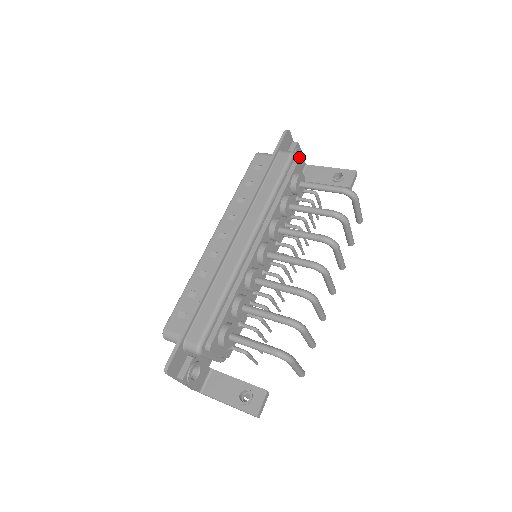
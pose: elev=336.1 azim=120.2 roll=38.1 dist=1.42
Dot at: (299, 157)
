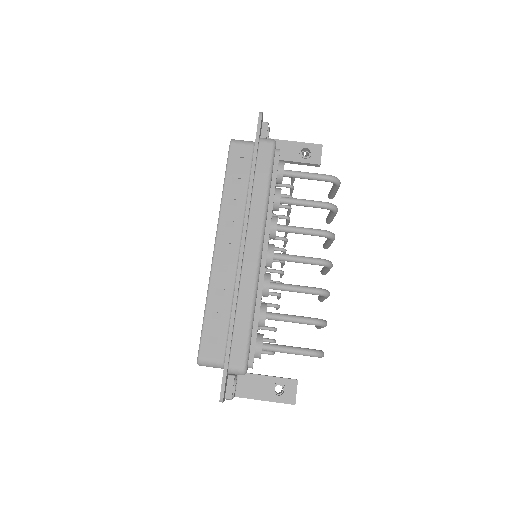
Dot at: occluded
